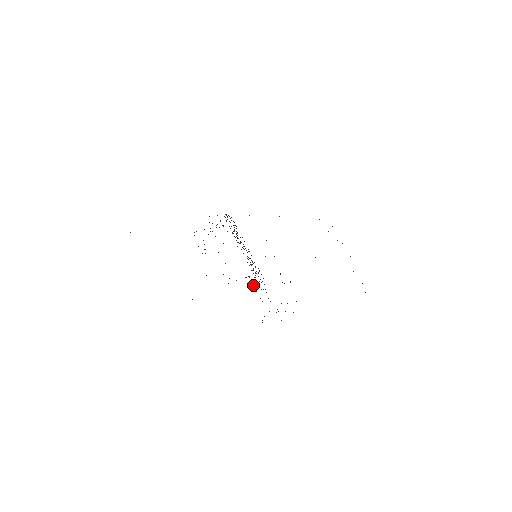
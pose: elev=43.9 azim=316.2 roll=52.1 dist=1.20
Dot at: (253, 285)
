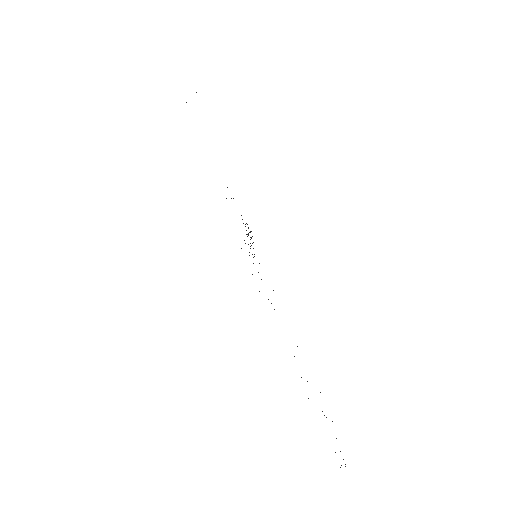
Dot at: (245, 243)
